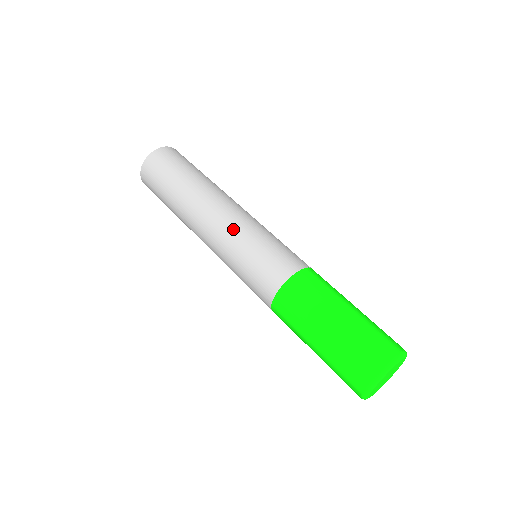
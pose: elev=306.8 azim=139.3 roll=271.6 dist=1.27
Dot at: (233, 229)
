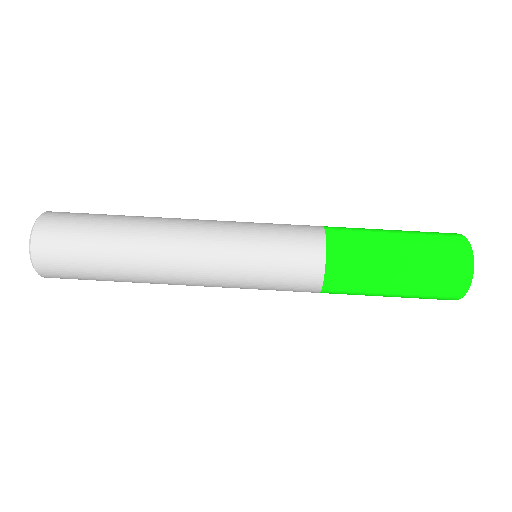
Dot at: (223, 284)
